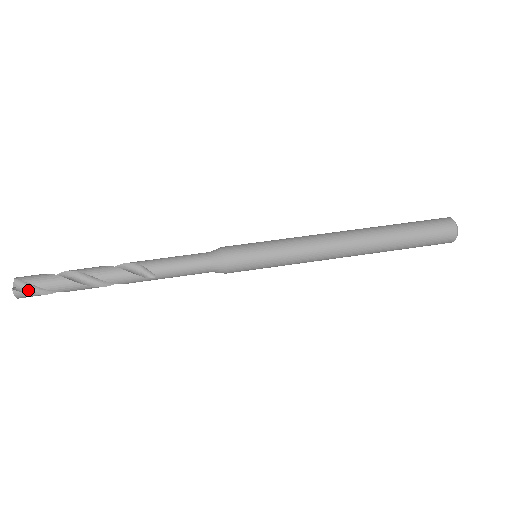
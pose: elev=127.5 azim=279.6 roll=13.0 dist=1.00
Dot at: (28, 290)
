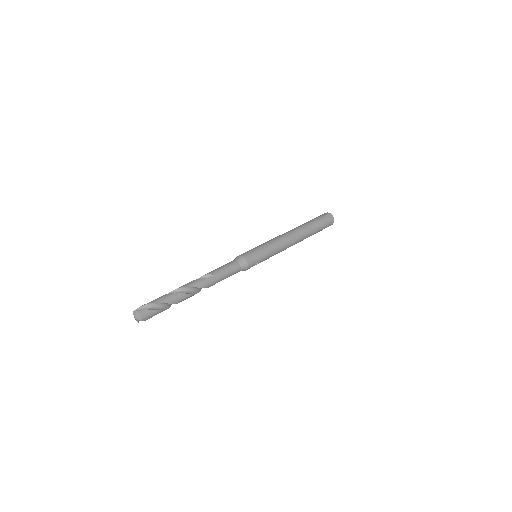
Dot at: (145, 310)
